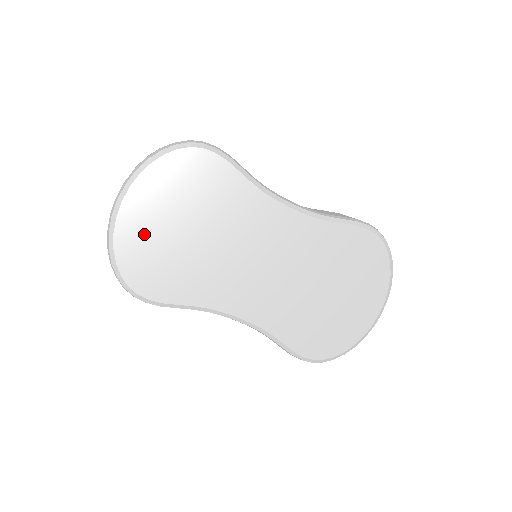
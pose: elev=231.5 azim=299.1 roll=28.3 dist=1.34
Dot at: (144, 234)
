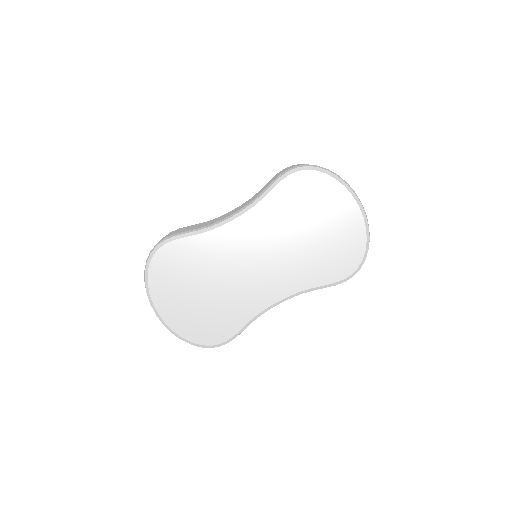
Dot at: (185, 316)
